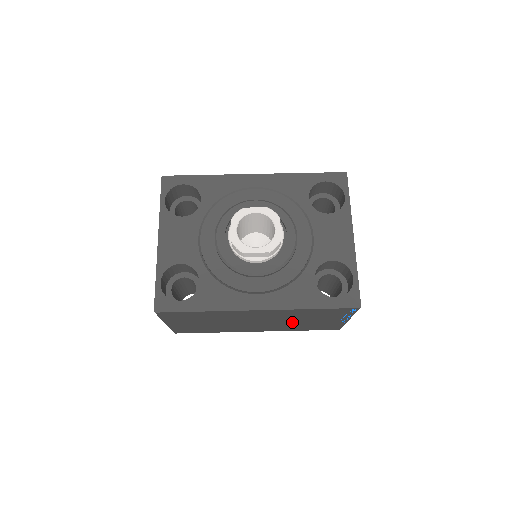
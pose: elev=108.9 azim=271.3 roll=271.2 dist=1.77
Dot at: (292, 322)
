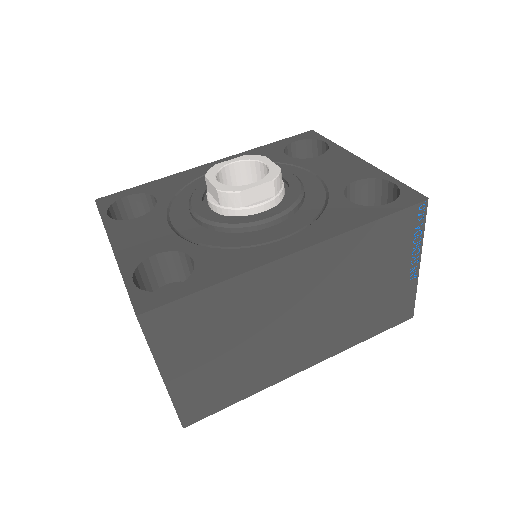
Dot at: (350, 301)
